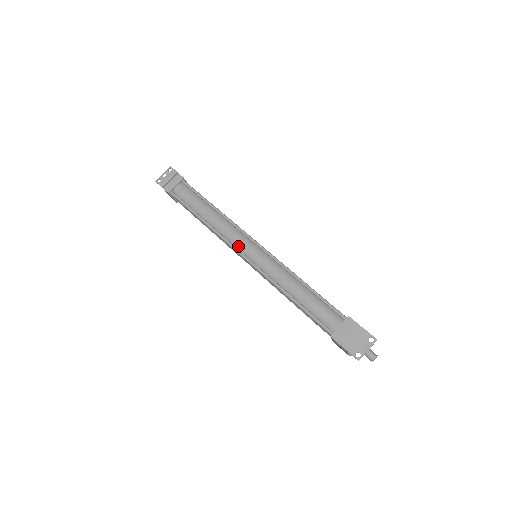
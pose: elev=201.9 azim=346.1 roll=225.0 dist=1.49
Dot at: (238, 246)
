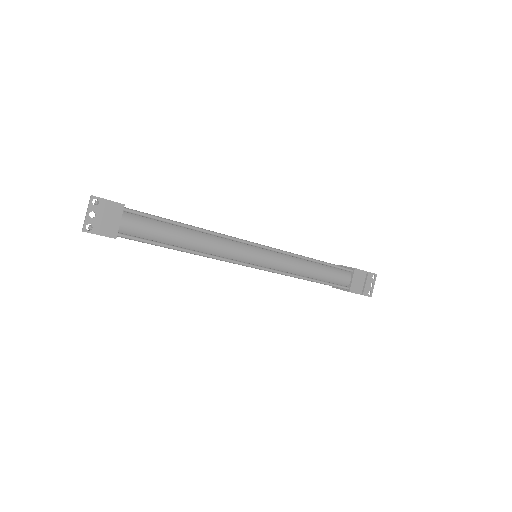
Dot at: (243, 259)
